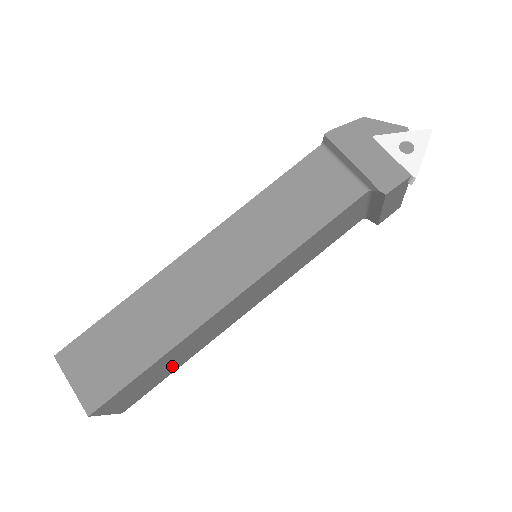
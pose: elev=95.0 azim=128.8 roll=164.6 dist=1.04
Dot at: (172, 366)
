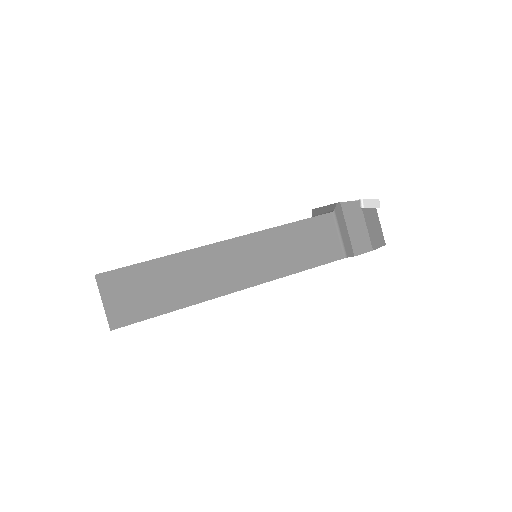
Dot at: (168, 296)
